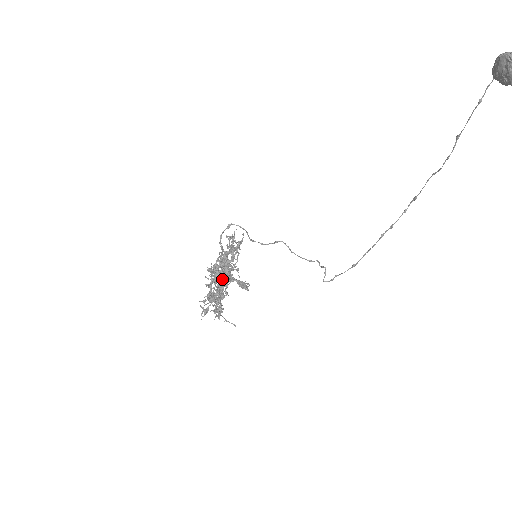
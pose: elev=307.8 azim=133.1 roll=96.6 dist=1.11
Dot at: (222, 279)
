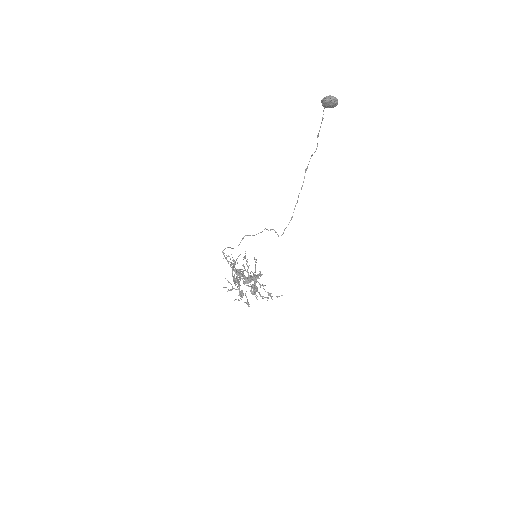
Dot at: occluded
